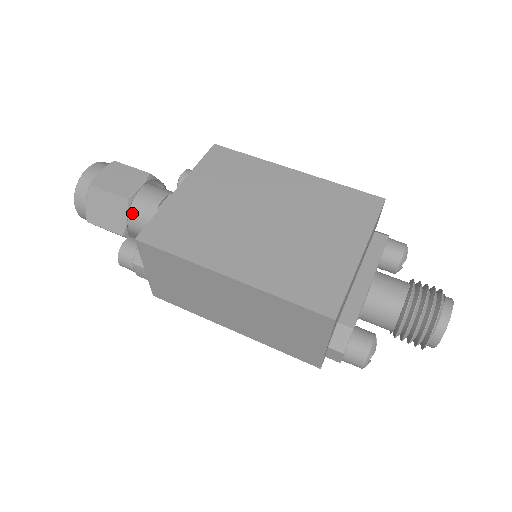
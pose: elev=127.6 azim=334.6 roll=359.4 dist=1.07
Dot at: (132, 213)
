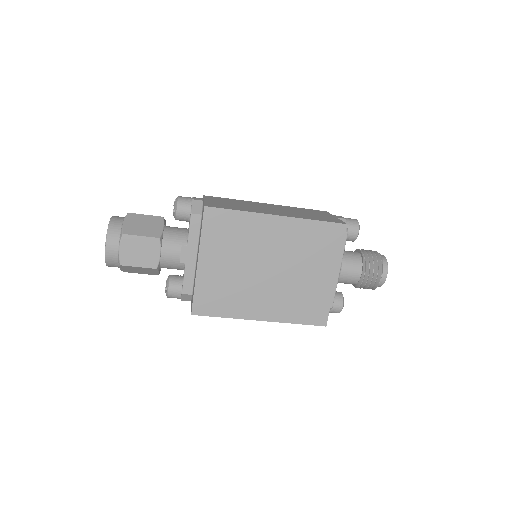
Dot at: (160, 266)
